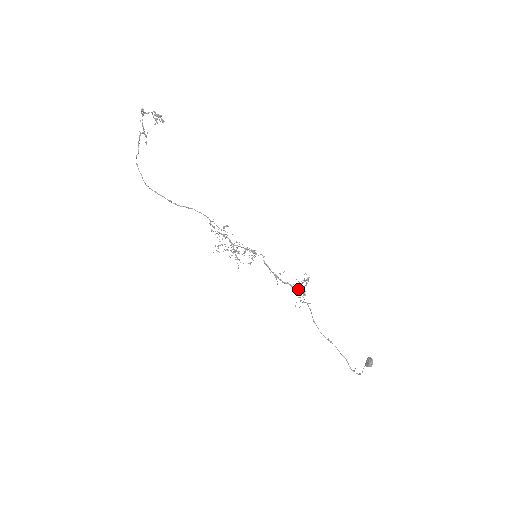
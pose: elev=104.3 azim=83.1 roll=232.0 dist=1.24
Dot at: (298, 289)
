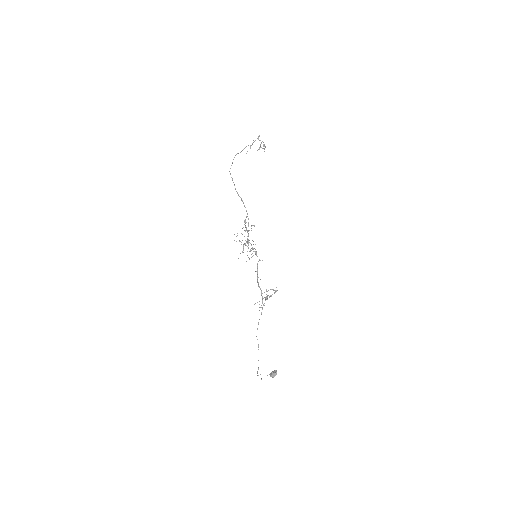
Dot at: occluded
